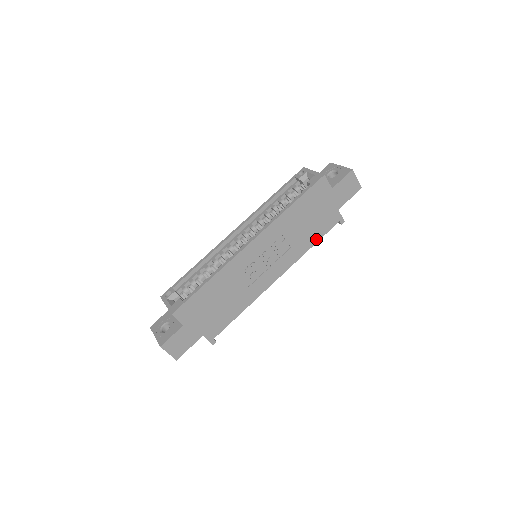
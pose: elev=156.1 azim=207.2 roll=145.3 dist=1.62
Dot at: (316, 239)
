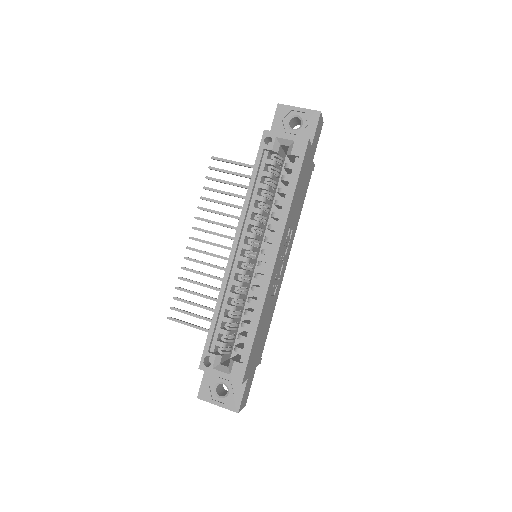
Dot at: (303, 203)
